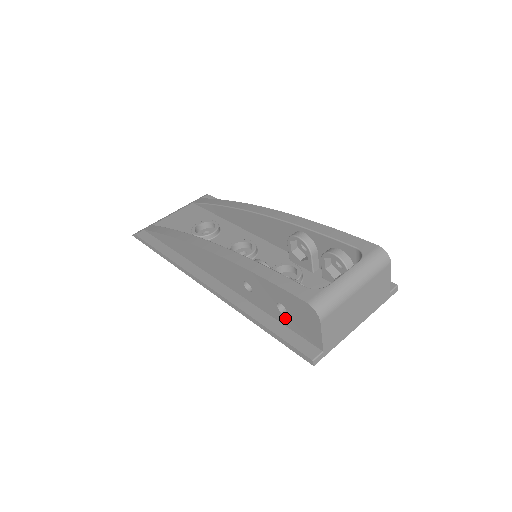
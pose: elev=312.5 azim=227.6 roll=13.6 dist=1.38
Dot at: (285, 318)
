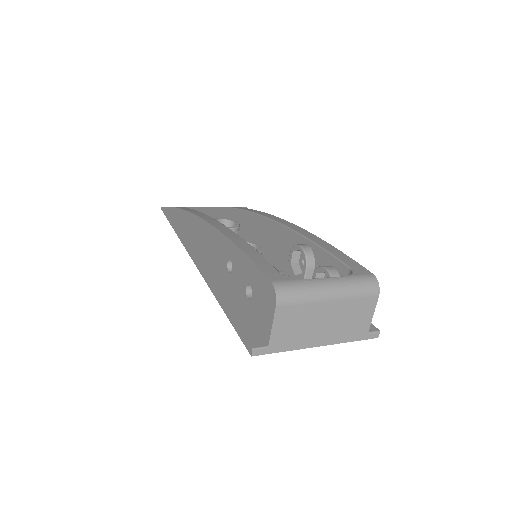
Dot at: (248, 304)
